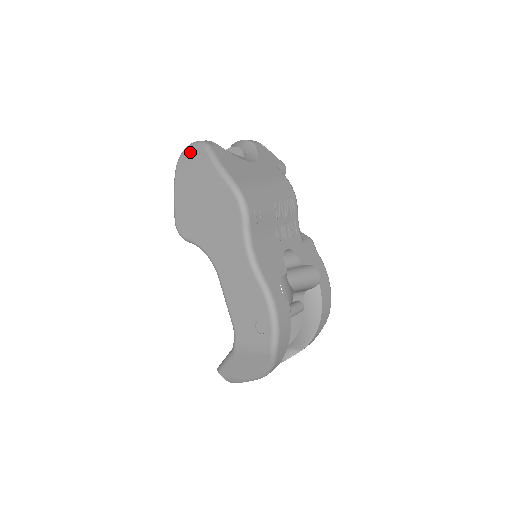
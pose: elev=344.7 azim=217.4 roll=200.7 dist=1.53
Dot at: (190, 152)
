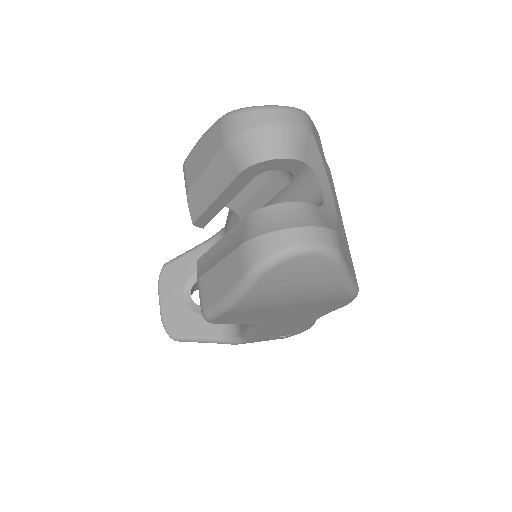
Dot at: (299, 266)
